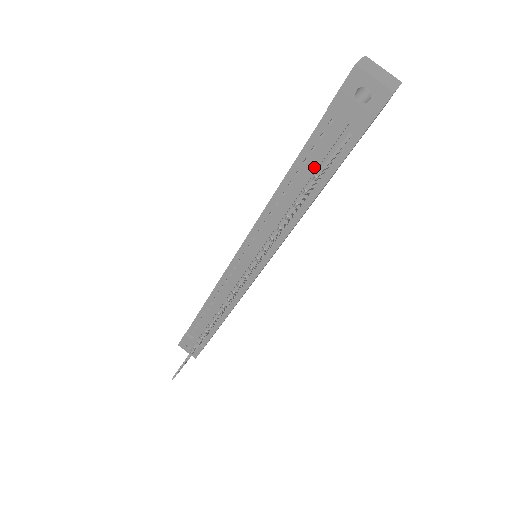
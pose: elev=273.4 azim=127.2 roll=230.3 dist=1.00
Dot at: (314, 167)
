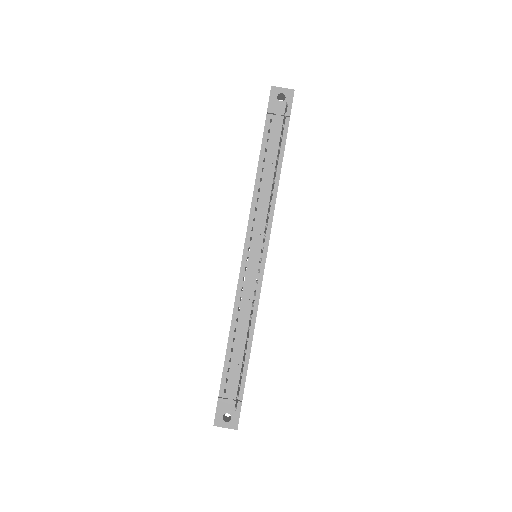
Dot at: (273, 148)
